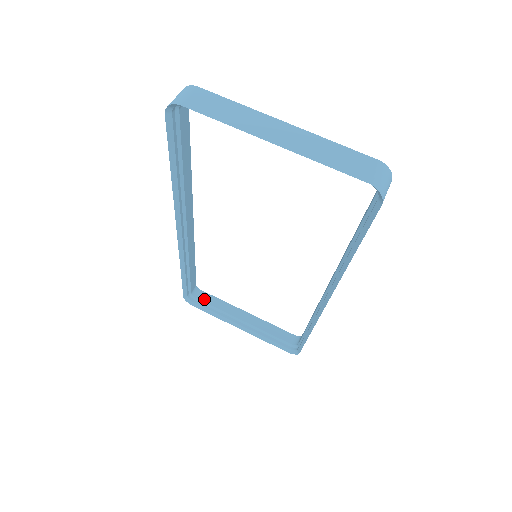
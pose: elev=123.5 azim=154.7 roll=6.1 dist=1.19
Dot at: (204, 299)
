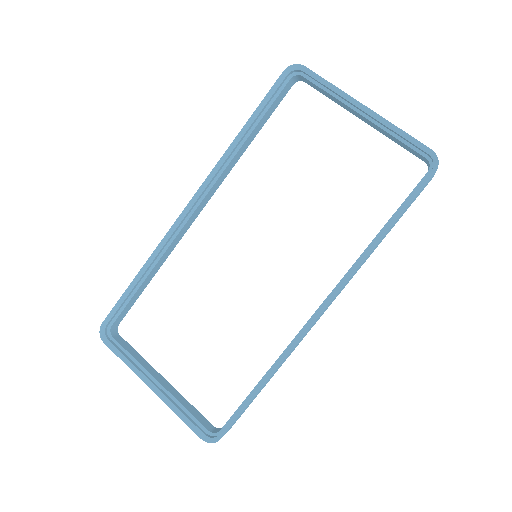
Dot at: (121, 342)
